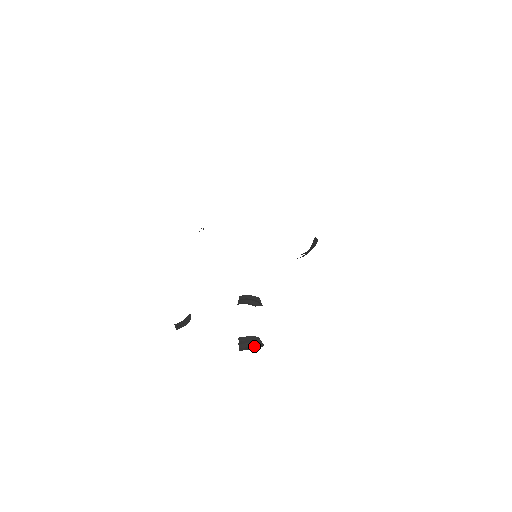
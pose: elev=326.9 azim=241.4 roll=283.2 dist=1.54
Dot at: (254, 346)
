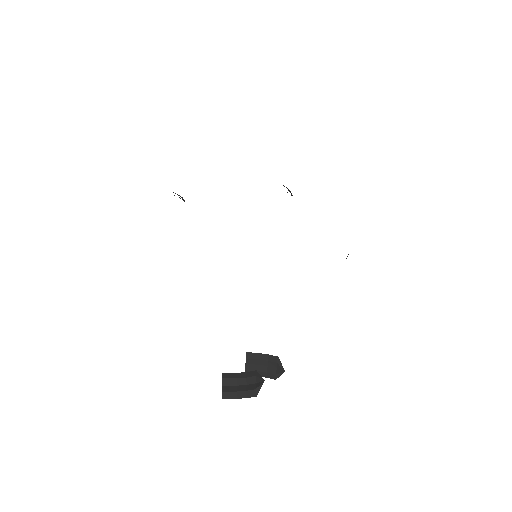
Dot at: (249, 388)
